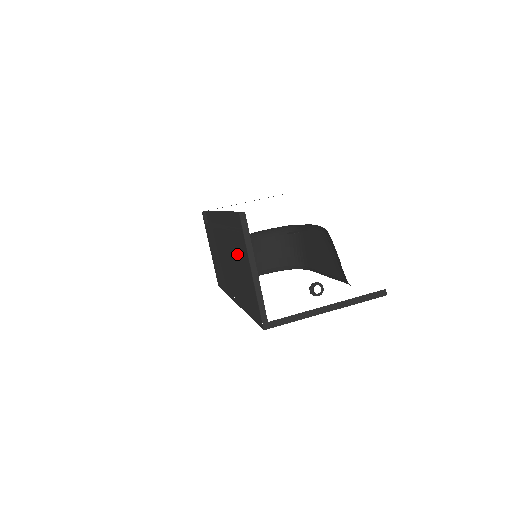
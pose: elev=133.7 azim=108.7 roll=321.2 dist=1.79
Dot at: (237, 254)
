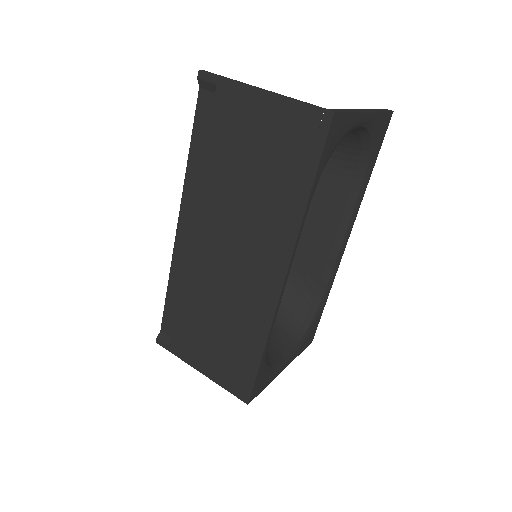
Dot at: (231, 154)
